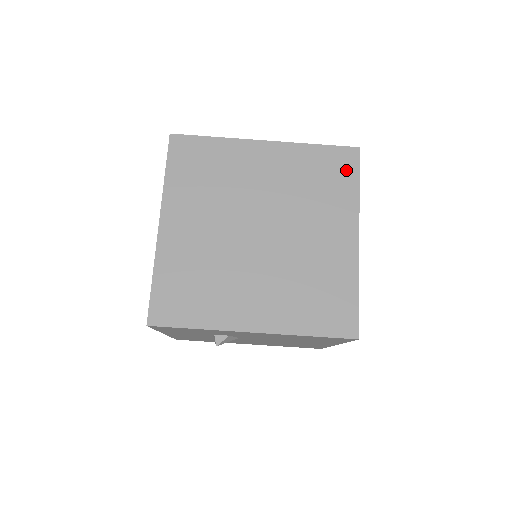
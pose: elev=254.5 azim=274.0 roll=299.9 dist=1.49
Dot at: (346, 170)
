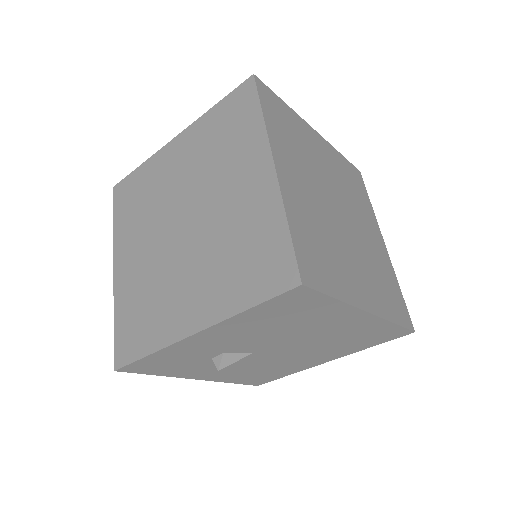
Dot at: (246, 106)
